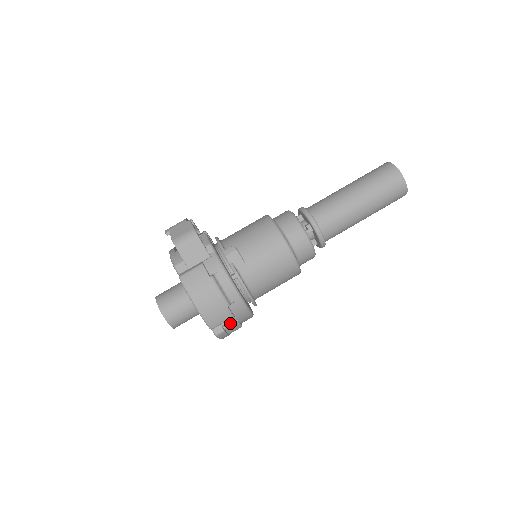
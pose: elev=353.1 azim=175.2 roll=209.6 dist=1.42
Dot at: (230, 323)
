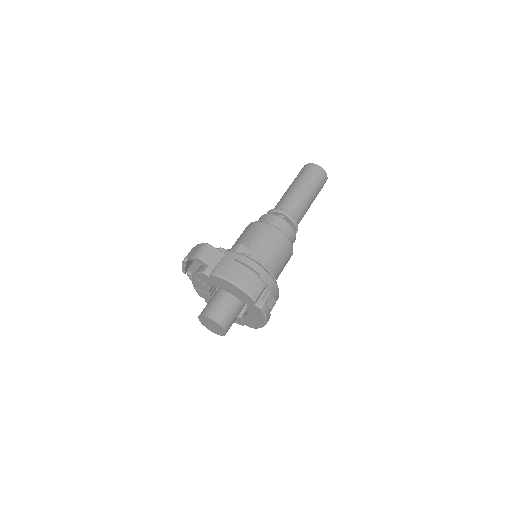
Dot at: (266, 296)
